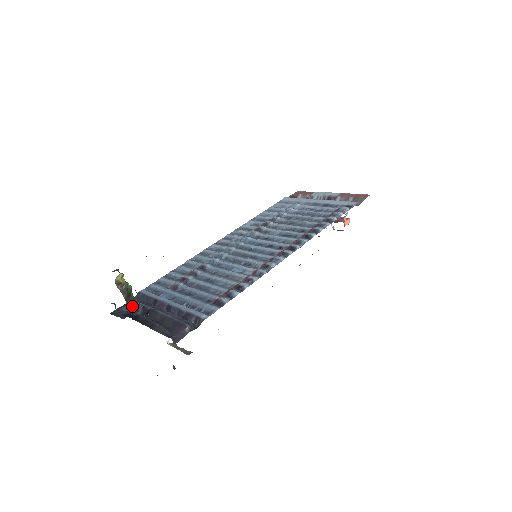
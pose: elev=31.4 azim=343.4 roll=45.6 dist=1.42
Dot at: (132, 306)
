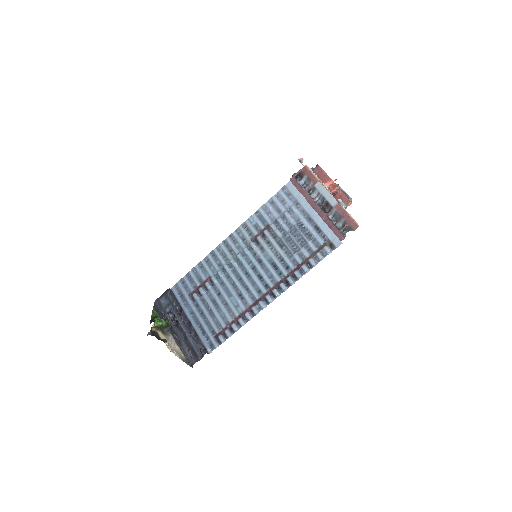
Dot at: (166, 329)
